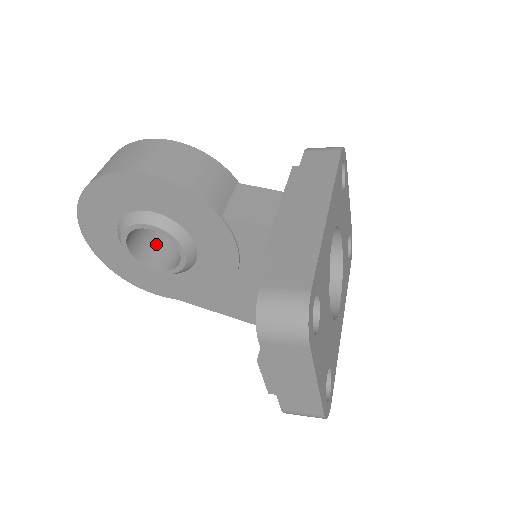
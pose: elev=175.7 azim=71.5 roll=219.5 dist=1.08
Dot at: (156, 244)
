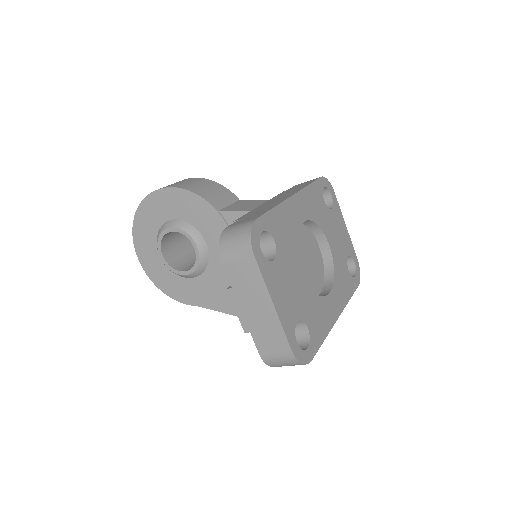
Dot at: (187, 260)
